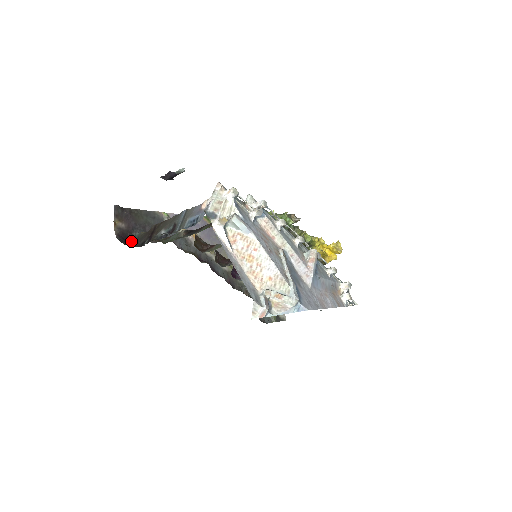
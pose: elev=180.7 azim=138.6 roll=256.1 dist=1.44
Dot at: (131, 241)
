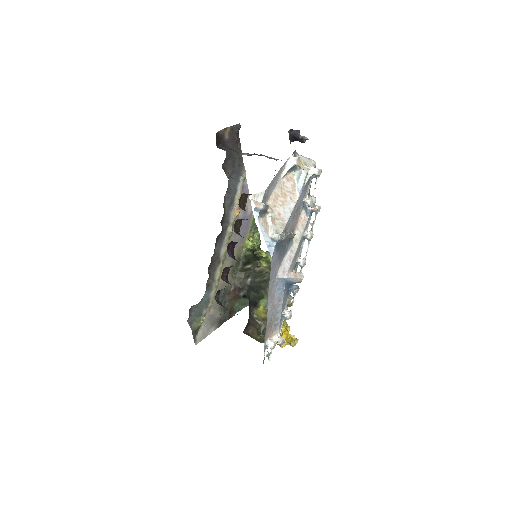
Dot at: (218, 147)
